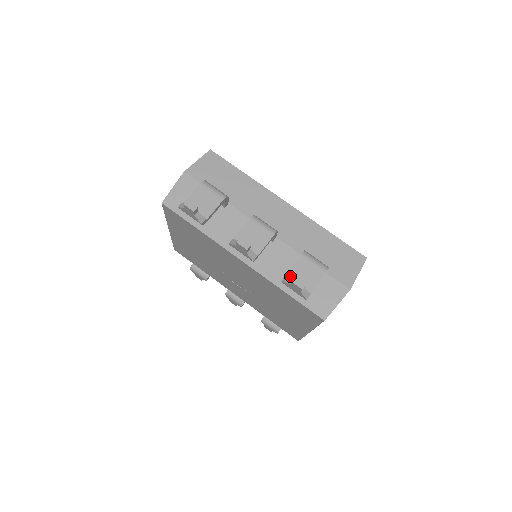
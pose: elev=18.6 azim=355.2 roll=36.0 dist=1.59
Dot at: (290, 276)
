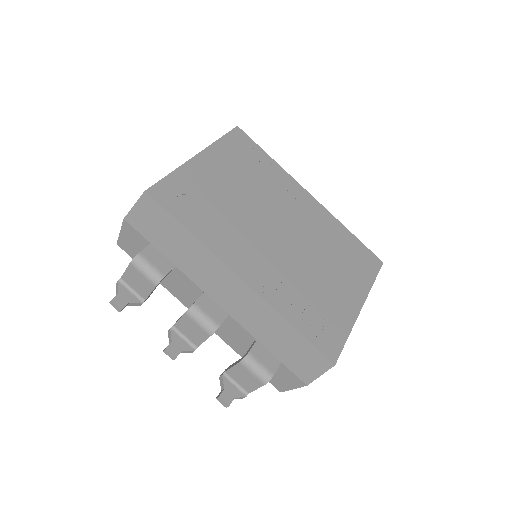
Dot at: (229, 374)
